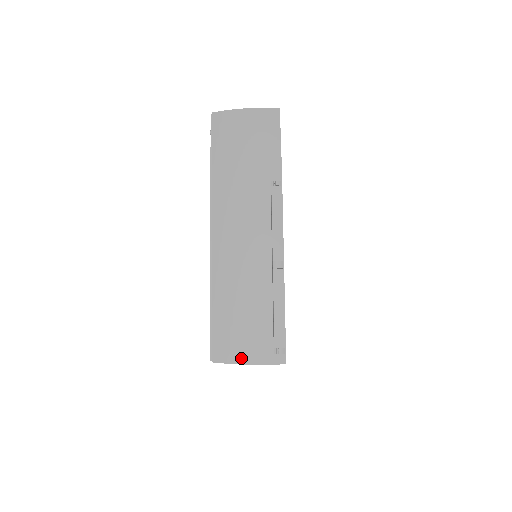
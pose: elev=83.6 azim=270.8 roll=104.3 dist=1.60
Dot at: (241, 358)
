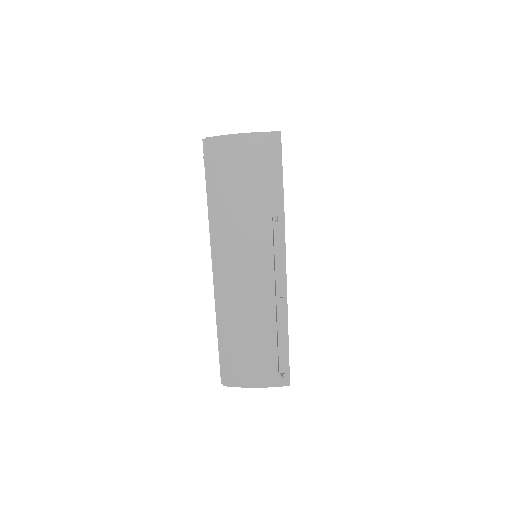
Dot at: (249, 383)
